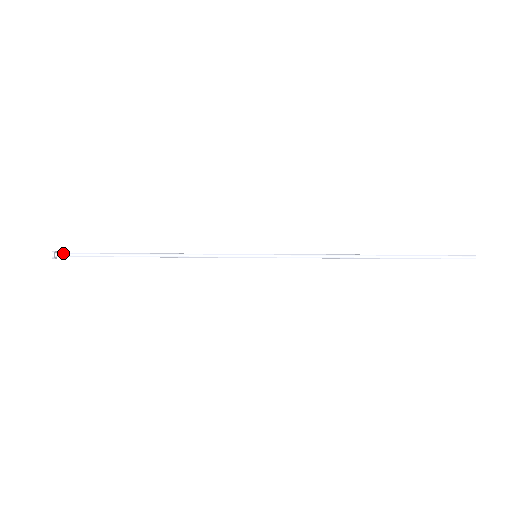
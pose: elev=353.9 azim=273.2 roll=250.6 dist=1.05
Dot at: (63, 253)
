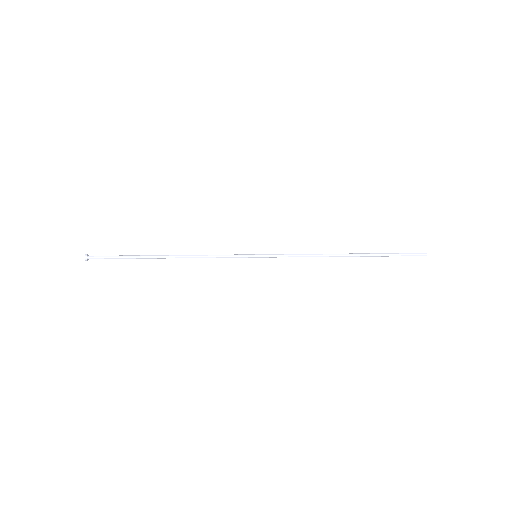
Dot at: (94, 257)
